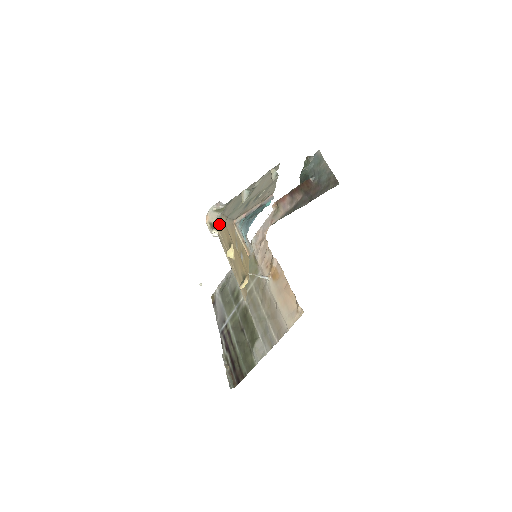
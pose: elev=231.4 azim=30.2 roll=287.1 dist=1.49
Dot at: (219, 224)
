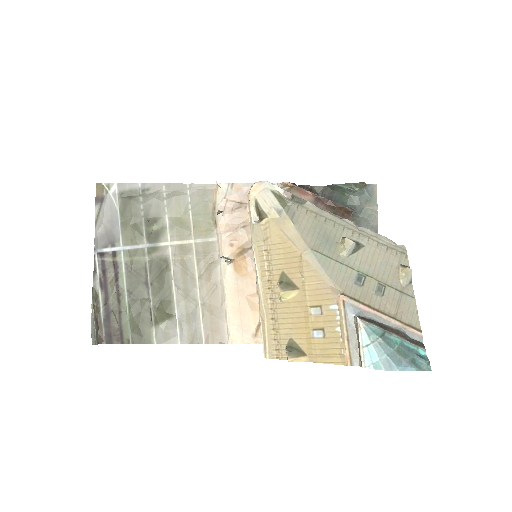
Dot at: (275, 223)
